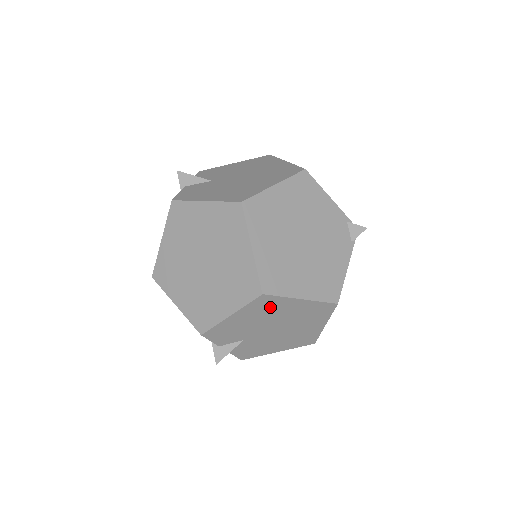
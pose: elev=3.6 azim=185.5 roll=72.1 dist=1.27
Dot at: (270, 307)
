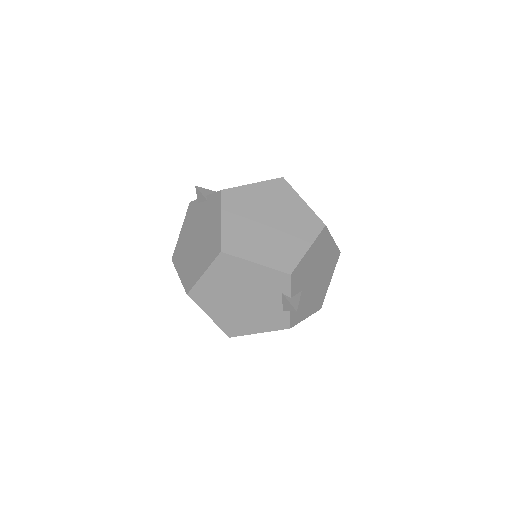
Dot at: (323, 245)
